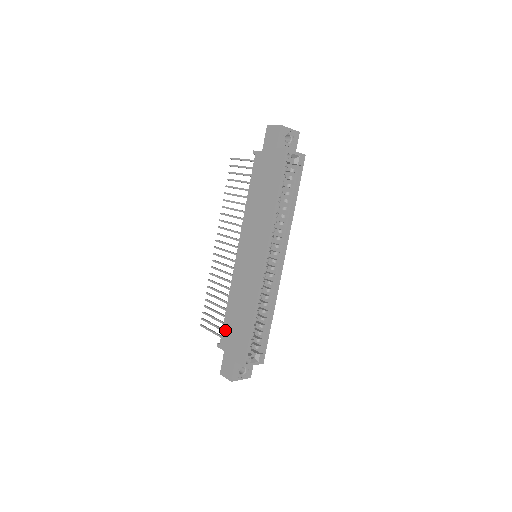
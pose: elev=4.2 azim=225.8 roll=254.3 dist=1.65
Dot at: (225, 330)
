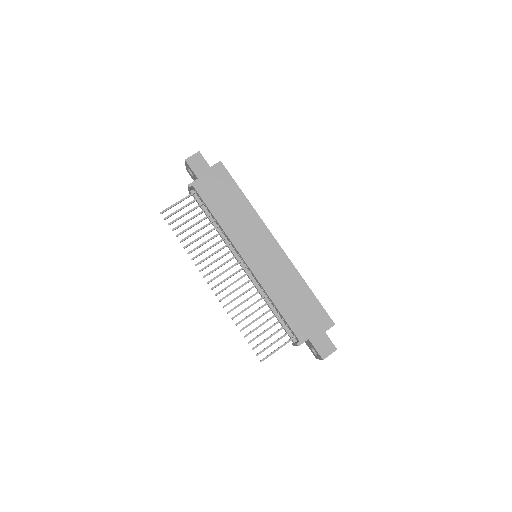
Dot at: (293, 324)
